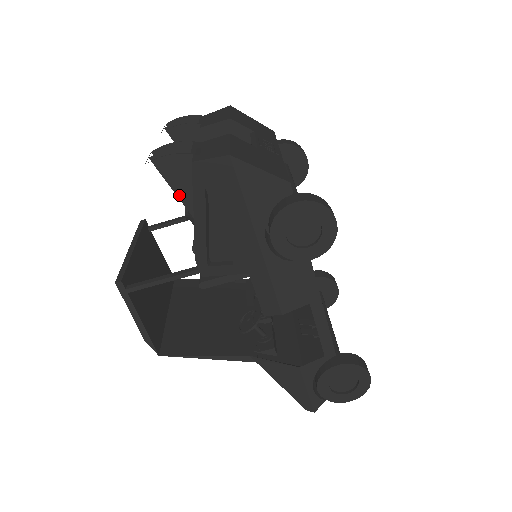
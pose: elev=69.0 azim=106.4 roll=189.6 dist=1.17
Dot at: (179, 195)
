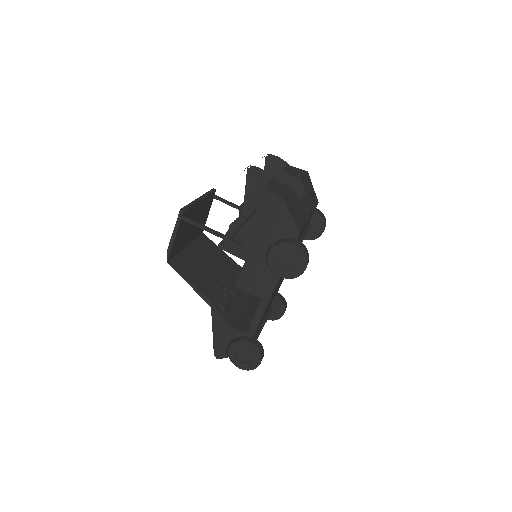
Dot at: (246, 195)
